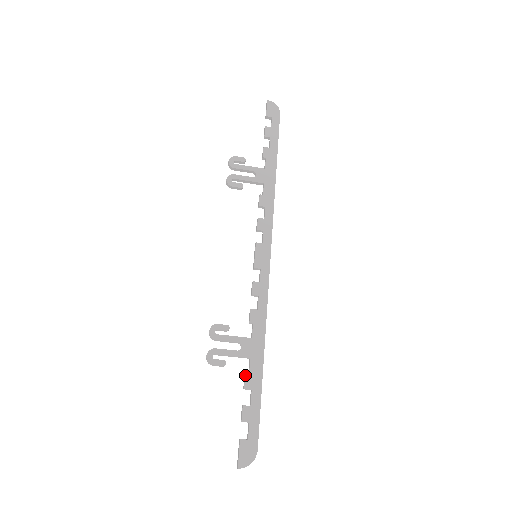
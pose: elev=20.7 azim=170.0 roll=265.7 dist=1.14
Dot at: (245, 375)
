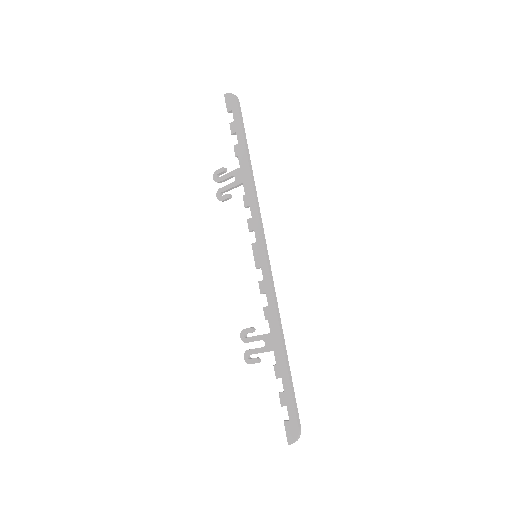
Dot at: (274, 367)
